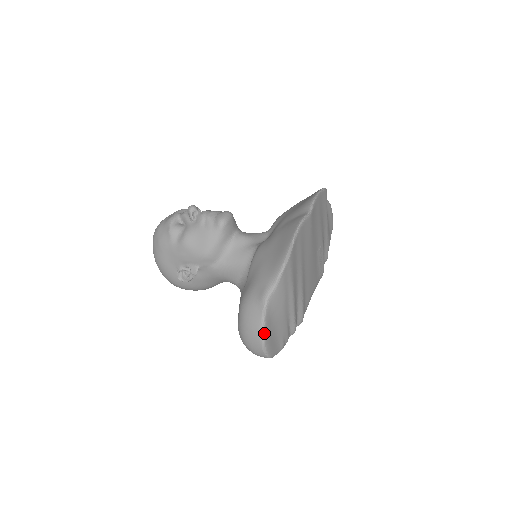
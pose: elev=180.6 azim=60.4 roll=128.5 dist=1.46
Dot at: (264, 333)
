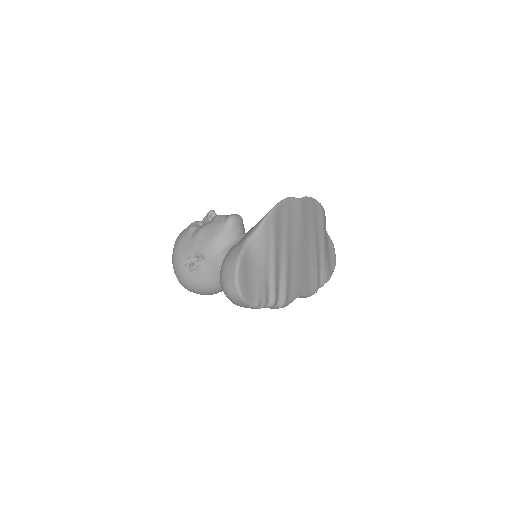
Dot at: (239, 265)
